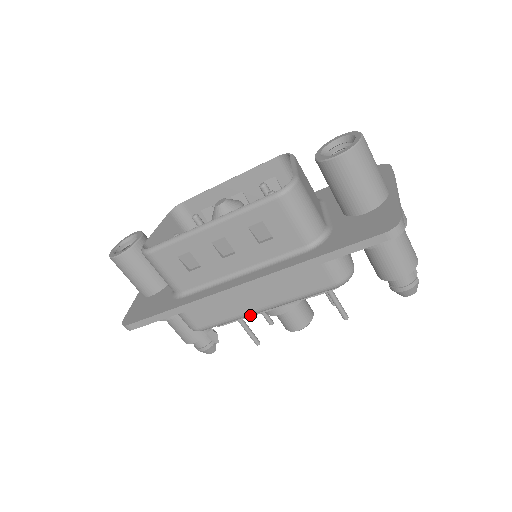
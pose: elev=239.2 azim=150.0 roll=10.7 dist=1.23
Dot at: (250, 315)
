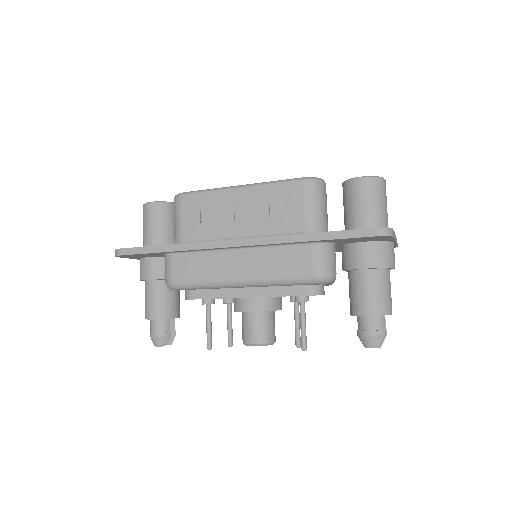
Dot at: (226, 285)
